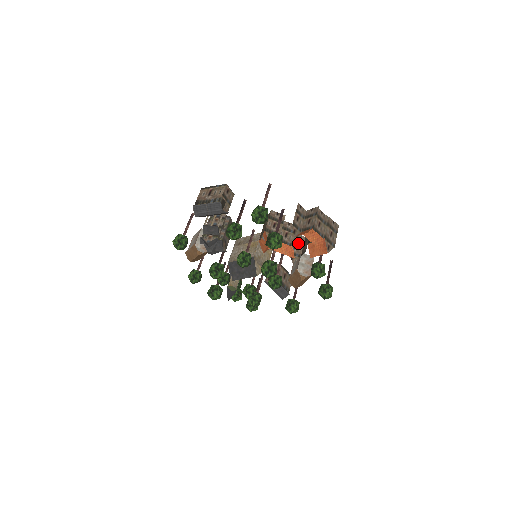
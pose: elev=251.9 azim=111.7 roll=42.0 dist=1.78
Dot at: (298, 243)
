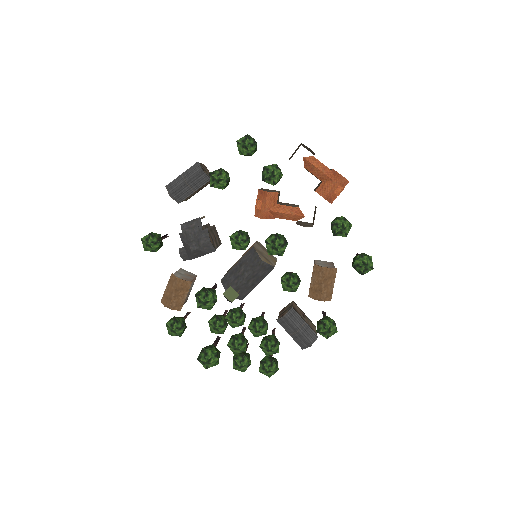
Dot at: (305, 223)
